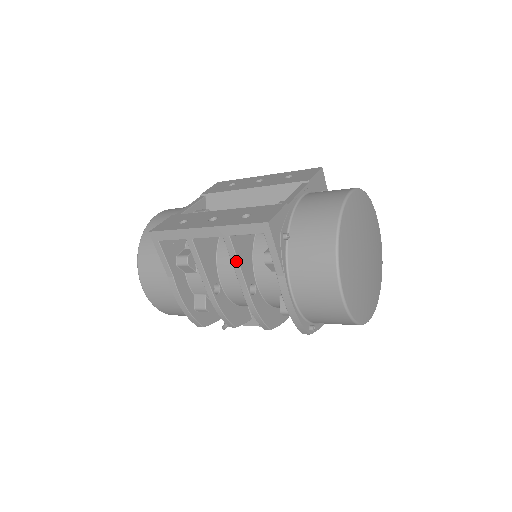
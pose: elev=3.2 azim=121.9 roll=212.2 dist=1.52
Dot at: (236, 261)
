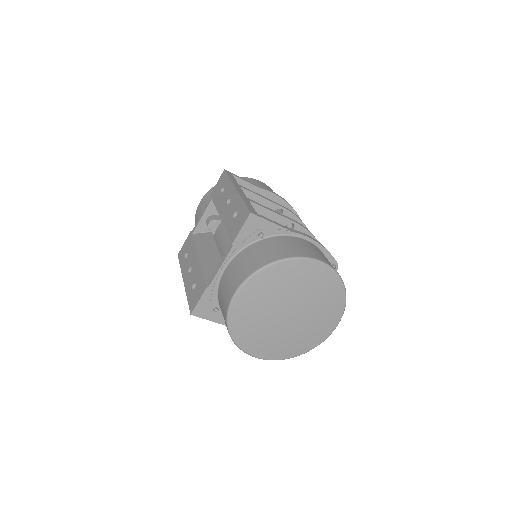
Dot at: occluded
